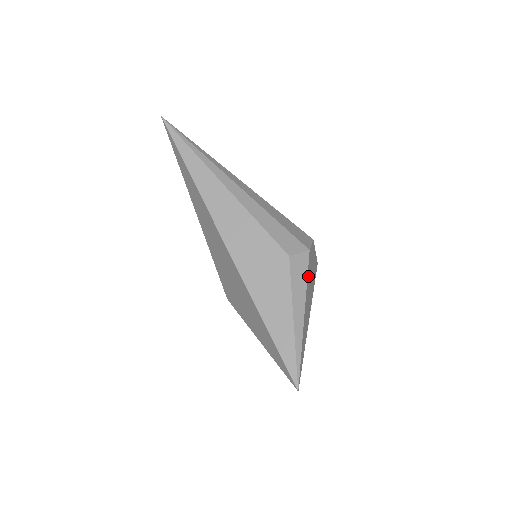
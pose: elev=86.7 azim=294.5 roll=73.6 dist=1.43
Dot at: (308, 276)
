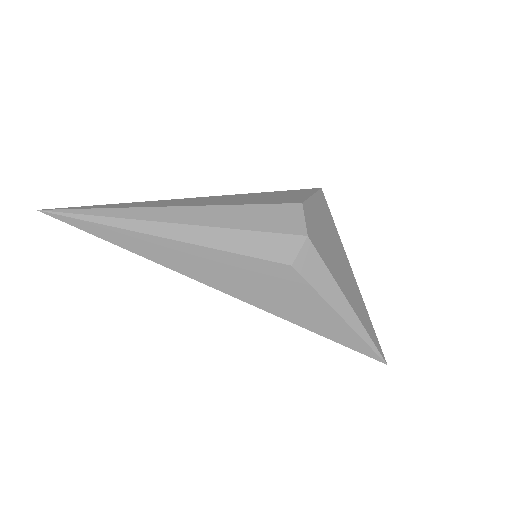
Dot at: (325, 257)
